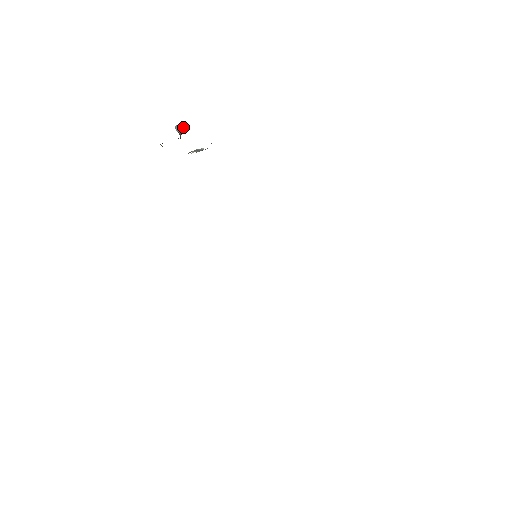
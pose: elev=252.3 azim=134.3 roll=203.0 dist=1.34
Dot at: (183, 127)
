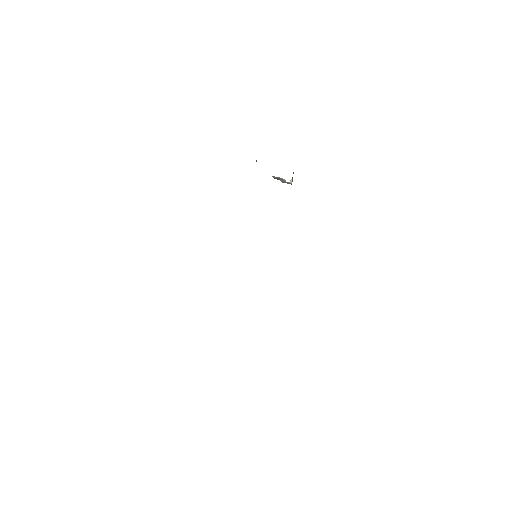
Dot at: occluded
